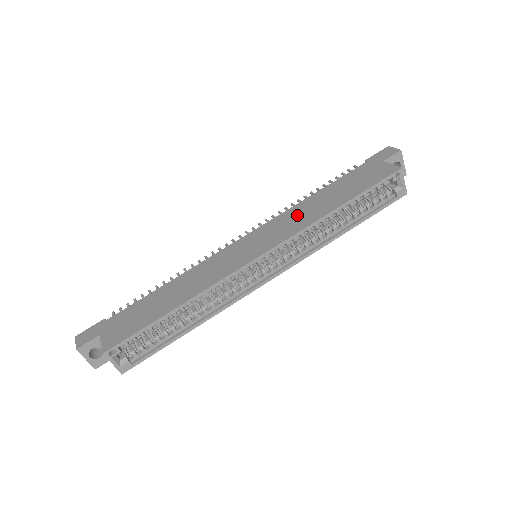
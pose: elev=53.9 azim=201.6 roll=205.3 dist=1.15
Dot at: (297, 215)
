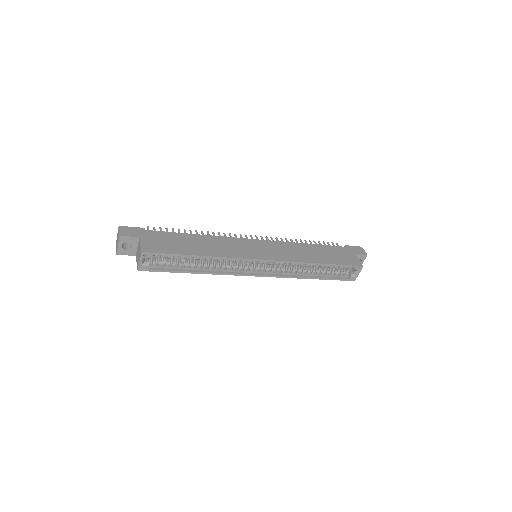
Dot at: (294, 250)
